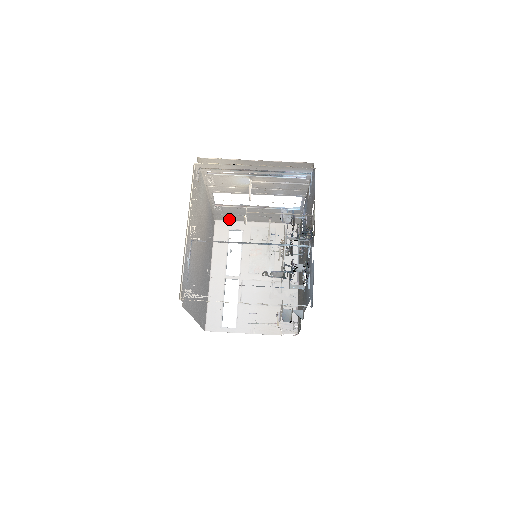
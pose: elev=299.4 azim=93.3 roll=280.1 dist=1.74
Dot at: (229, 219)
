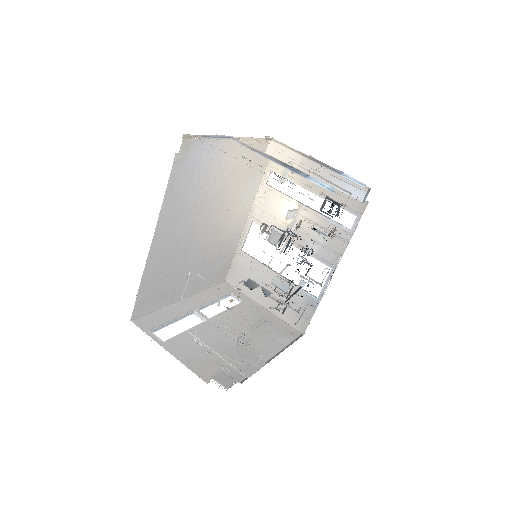
Dot at: (239, 287)
